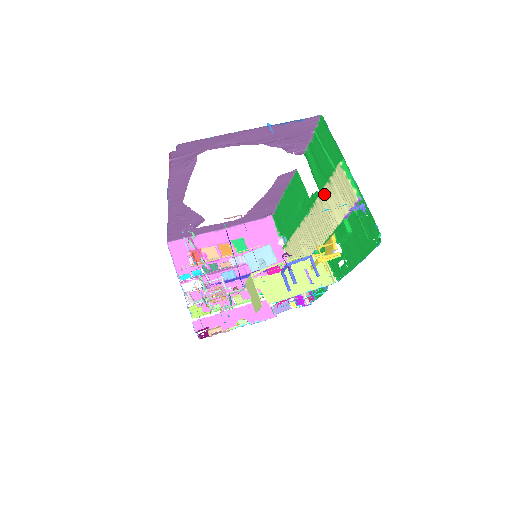
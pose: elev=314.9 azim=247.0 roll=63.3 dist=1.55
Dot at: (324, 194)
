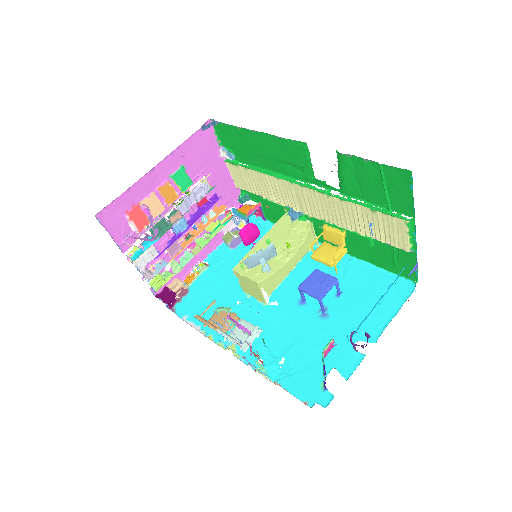
Dot at: (353, 206)
